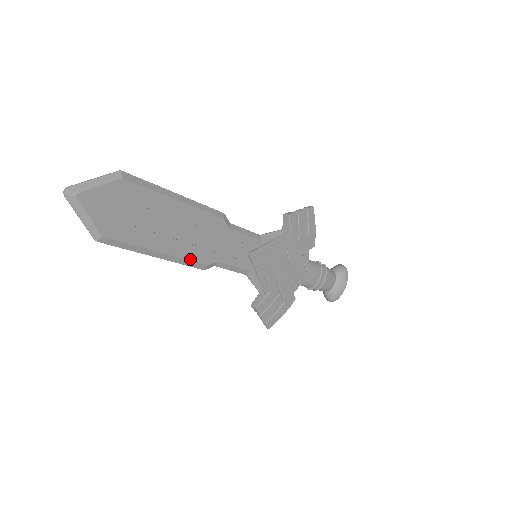
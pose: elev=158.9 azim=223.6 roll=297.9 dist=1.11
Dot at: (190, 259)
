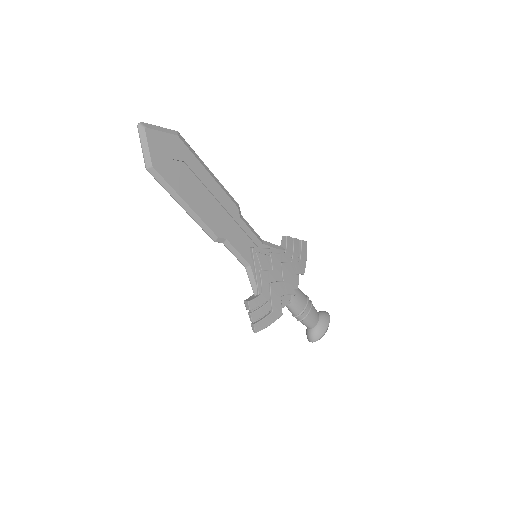
Dot at: (207, 224)
